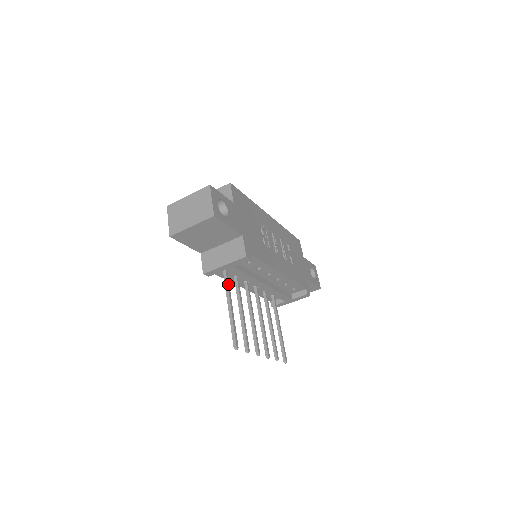
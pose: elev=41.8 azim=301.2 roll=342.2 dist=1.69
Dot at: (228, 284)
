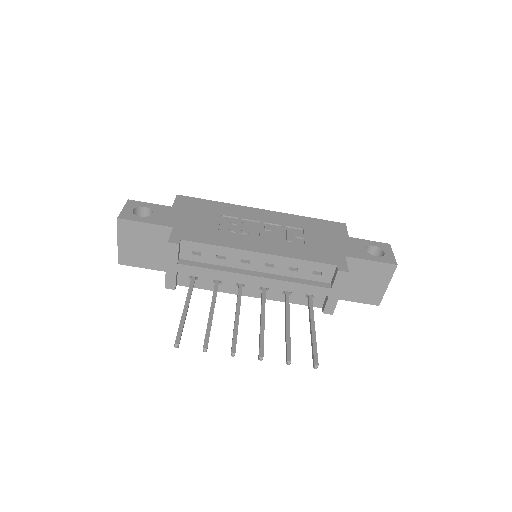
Dot at: (190, 287)
